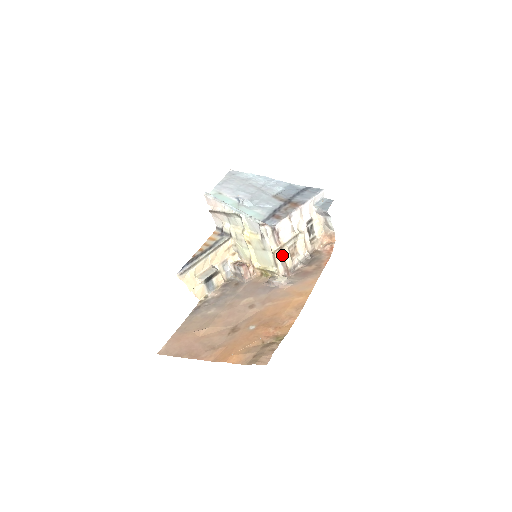
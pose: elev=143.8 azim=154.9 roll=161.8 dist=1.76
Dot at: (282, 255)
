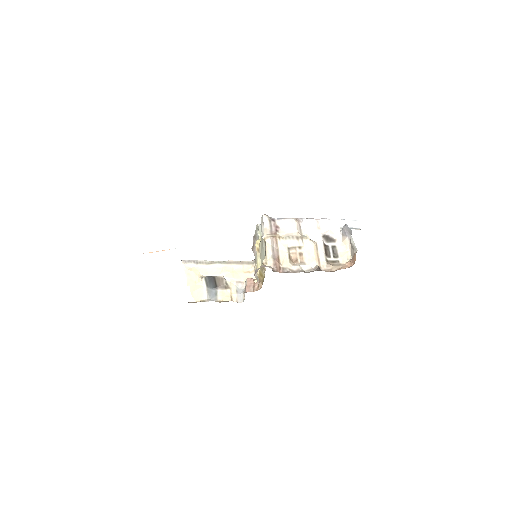
Dot at: (277, 250)
